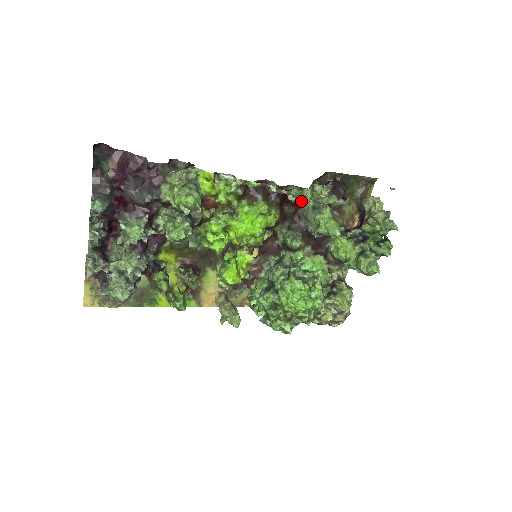
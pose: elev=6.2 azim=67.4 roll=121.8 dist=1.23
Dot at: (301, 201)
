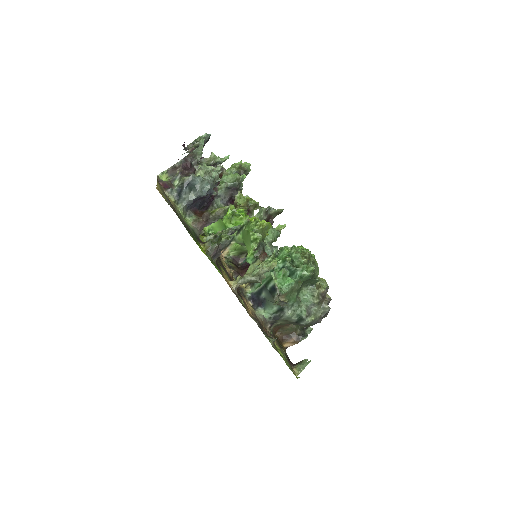
Dot at: occluded
